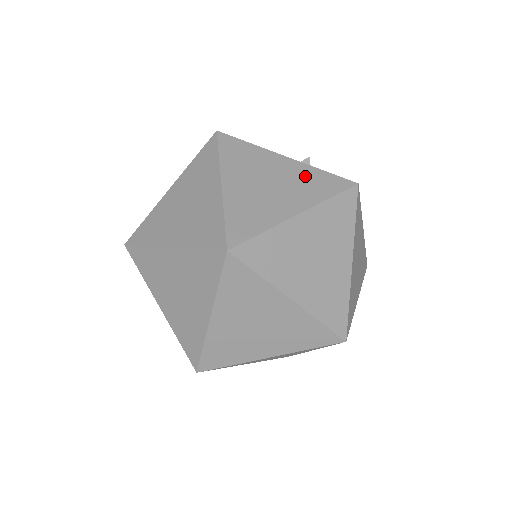
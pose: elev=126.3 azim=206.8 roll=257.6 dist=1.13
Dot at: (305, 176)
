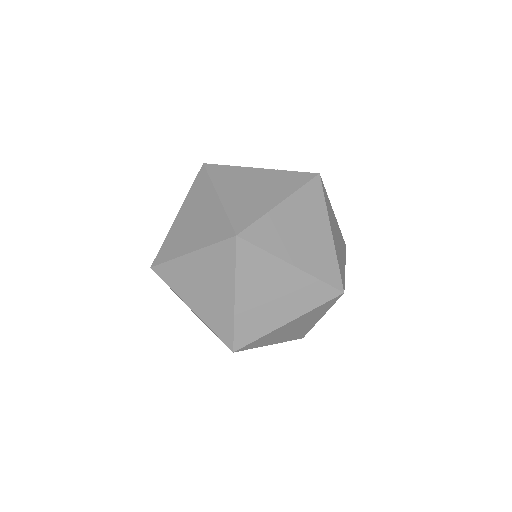
Dot at: (279, 177)
